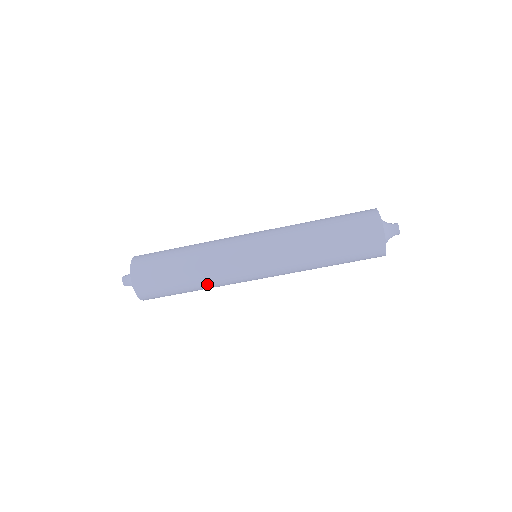
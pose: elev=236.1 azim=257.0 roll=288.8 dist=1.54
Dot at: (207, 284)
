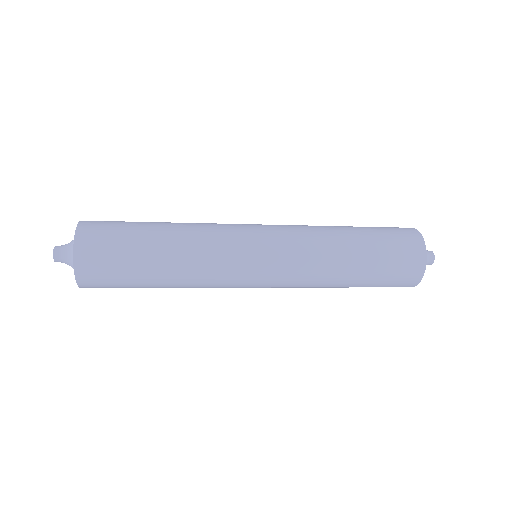
Dot at: occluded
